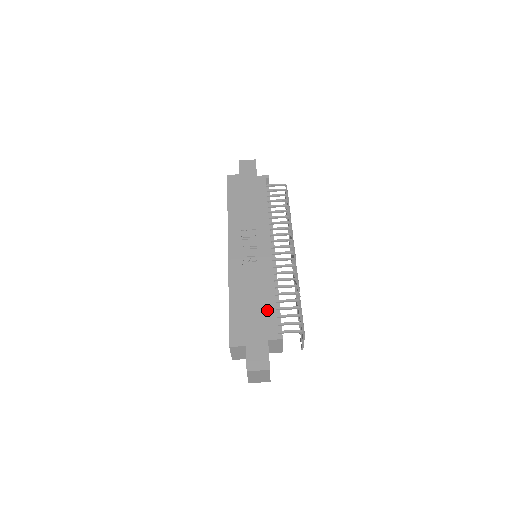
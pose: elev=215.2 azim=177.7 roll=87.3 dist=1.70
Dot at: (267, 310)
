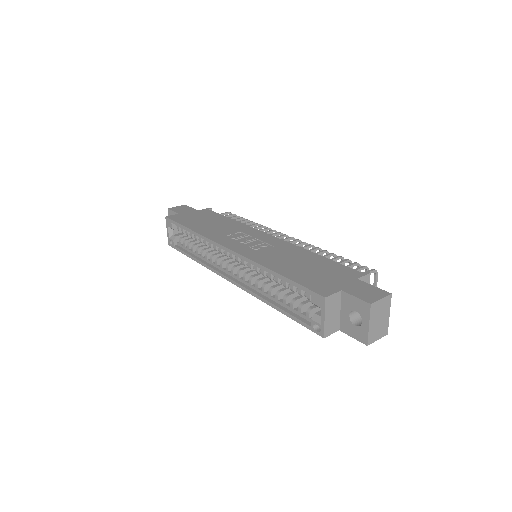
Dot at: (326, 264)
